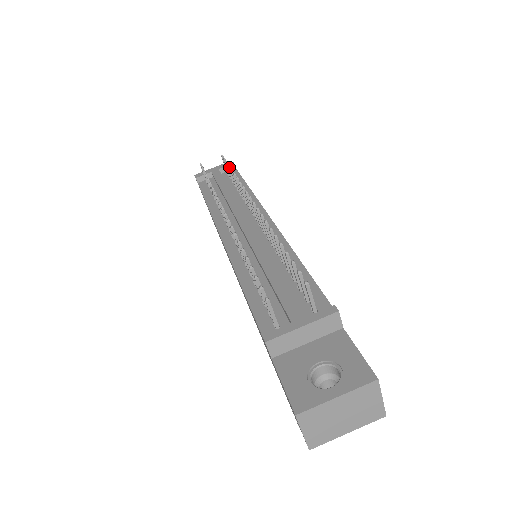
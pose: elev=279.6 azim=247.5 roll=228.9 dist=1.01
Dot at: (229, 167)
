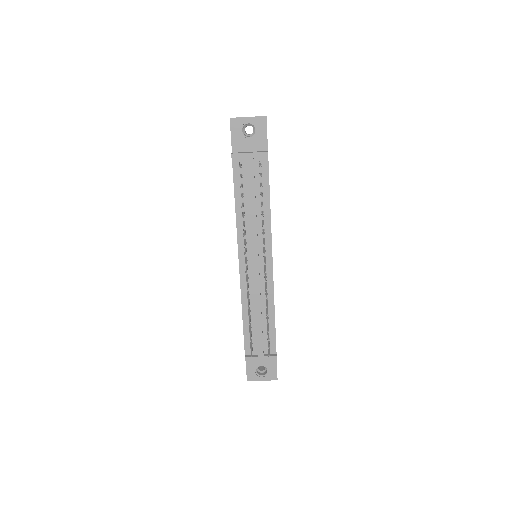
Dot at: occluded
